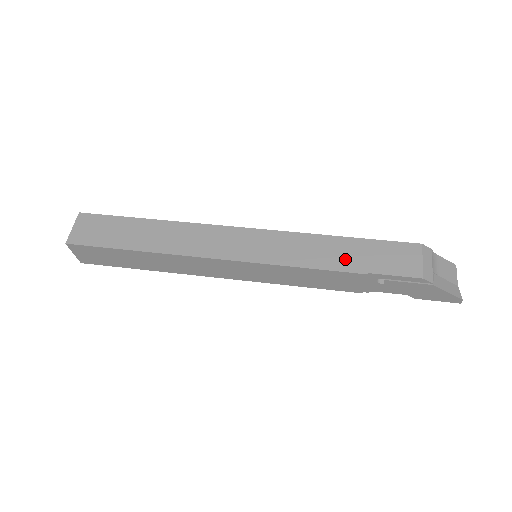
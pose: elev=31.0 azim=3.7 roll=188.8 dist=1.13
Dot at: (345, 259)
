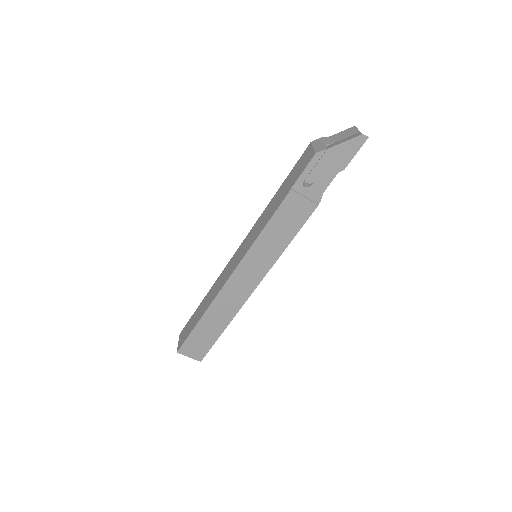
Dot at: (280, 199)
